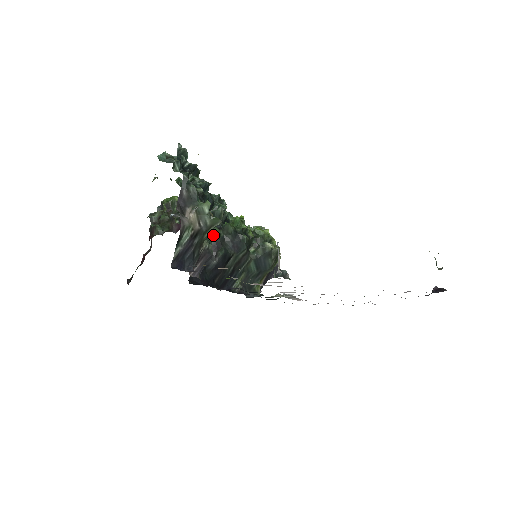
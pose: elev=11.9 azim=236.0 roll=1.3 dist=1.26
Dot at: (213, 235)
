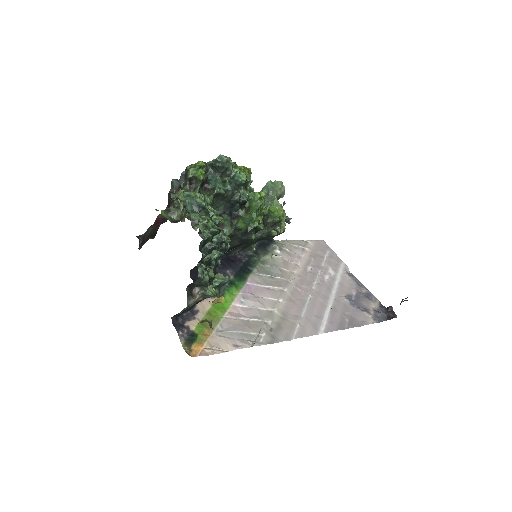
Dot at: (224, 233)
